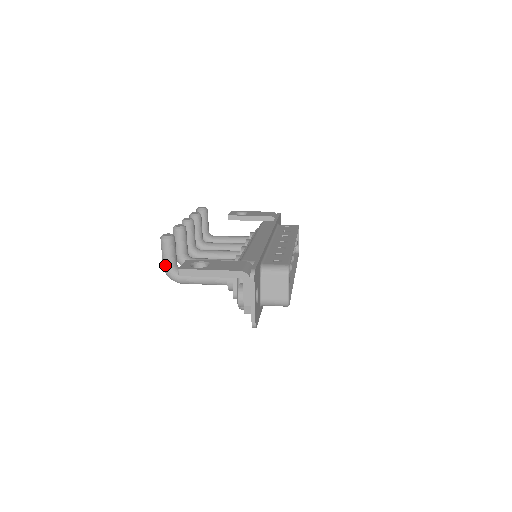
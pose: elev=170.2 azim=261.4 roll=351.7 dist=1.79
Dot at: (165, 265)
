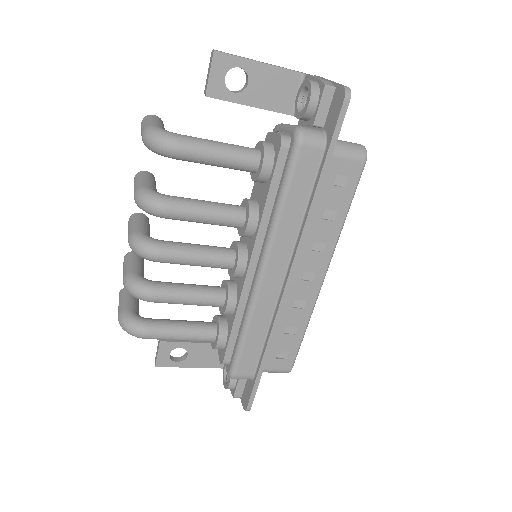
Dot at: (151, 124)
